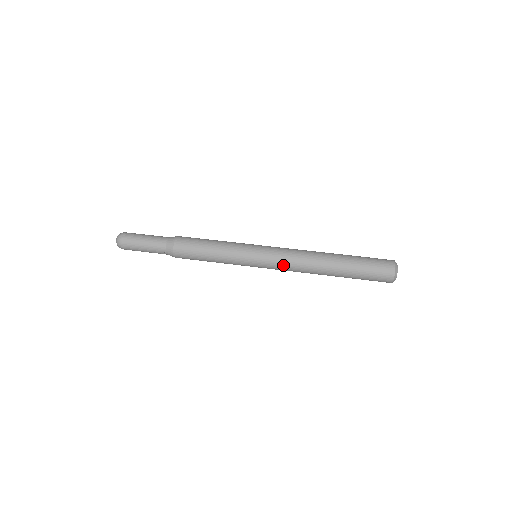
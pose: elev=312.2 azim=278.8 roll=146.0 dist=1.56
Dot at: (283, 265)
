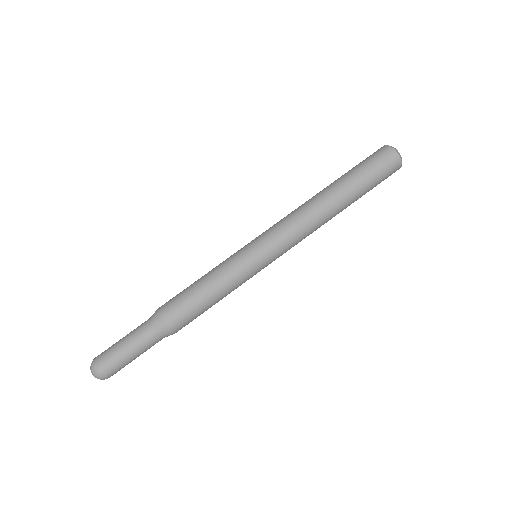
Dot at: (291, 238)
